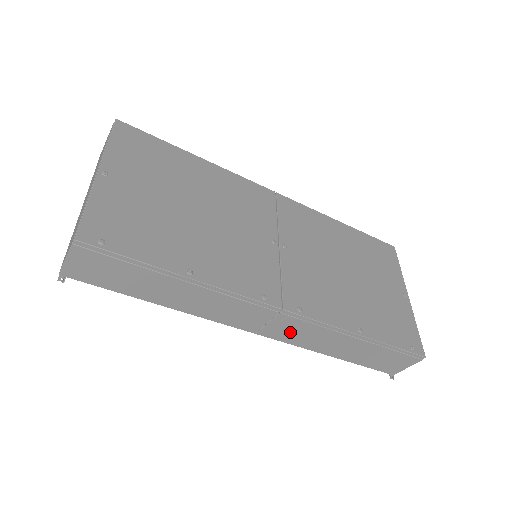
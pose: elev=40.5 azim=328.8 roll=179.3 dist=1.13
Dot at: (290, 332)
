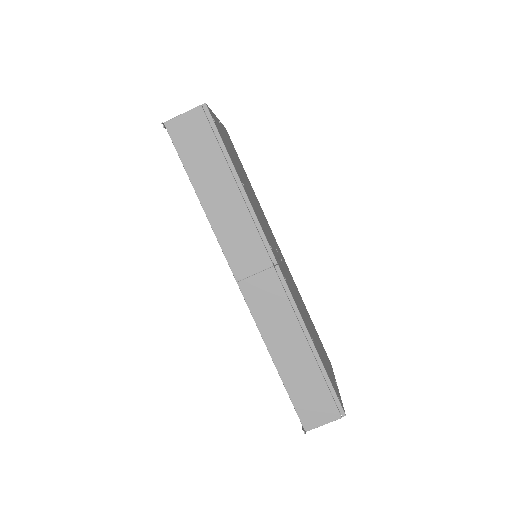
Dot at: (264, 298)
